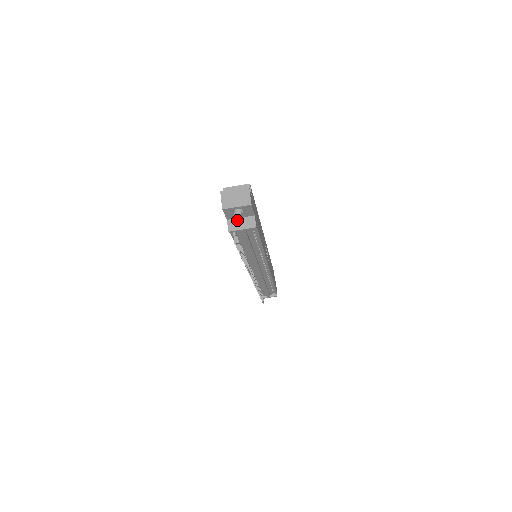
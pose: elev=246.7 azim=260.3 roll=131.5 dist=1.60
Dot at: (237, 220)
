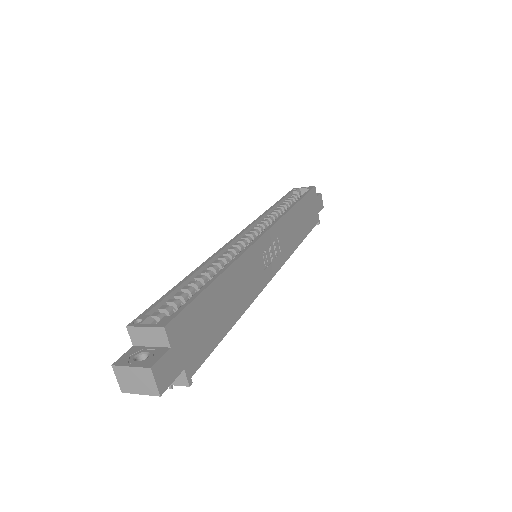
Dot at: occluded
